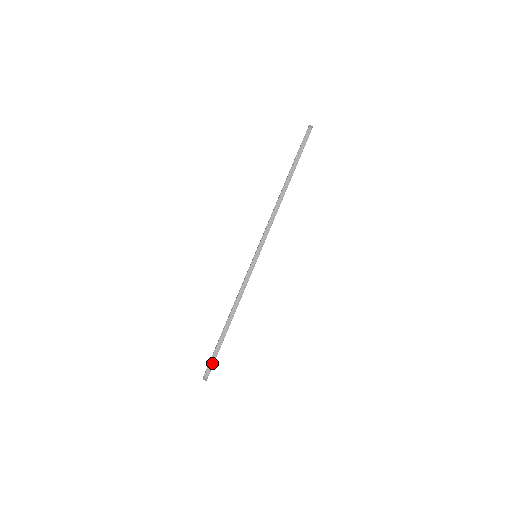
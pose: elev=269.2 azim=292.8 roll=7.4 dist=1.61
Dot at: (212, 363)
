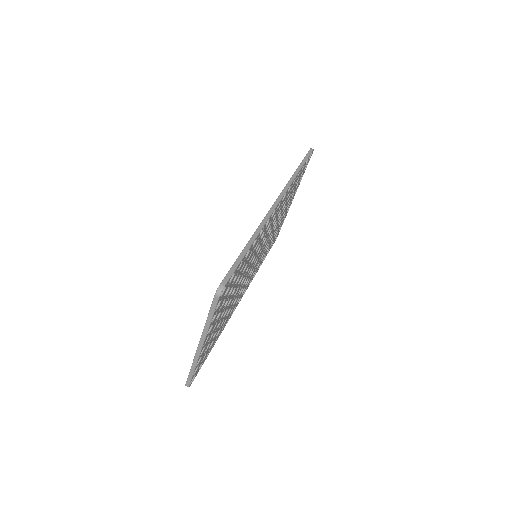
Dot at: (229, 276)
